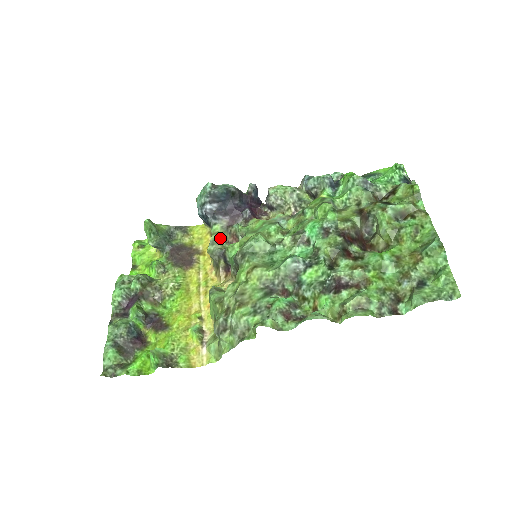
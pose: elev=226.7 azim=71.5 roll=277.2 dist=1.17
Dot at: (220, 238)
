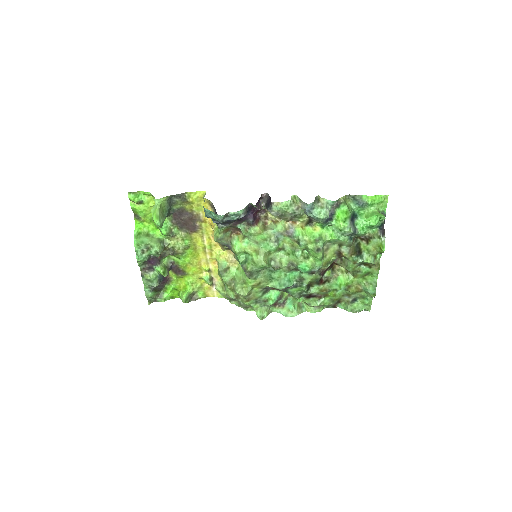
Dot at: (225, 232)
